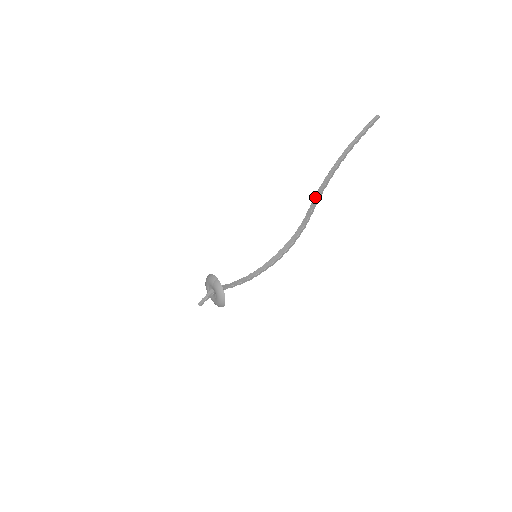
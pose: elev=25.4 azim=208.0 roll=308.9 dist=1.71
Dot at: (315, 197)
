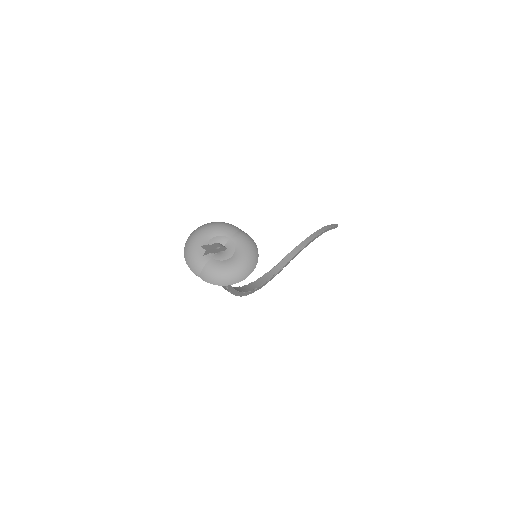
Dot at: (294, 250)
